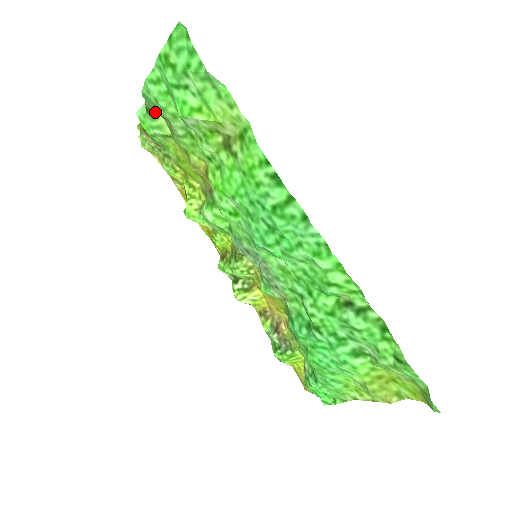
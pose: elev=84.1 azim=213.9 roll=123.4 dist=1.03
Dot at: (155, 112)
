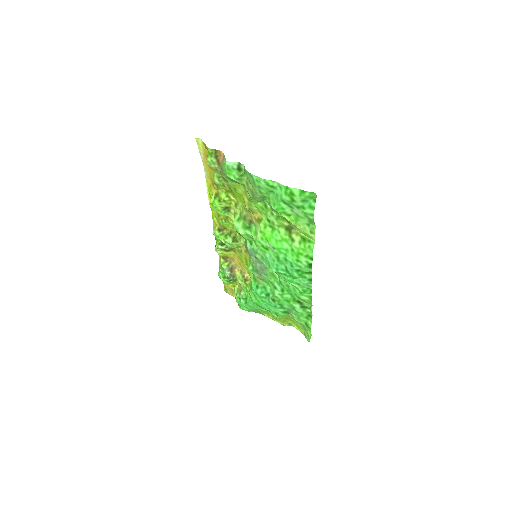
Dot at: (244, 173)
